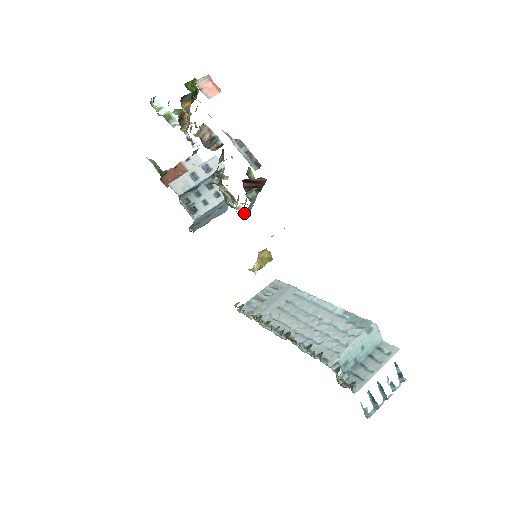
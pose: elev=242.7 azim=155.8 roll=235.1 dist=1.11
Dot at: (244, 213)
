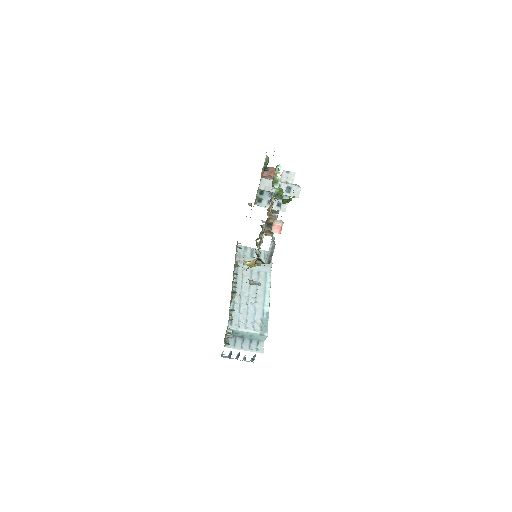
Dot at: (254, 257)
